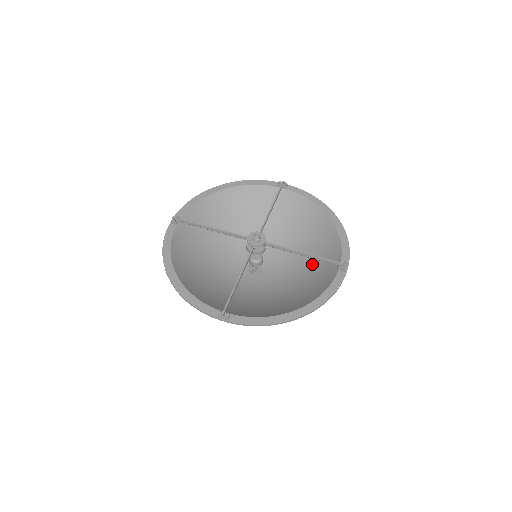
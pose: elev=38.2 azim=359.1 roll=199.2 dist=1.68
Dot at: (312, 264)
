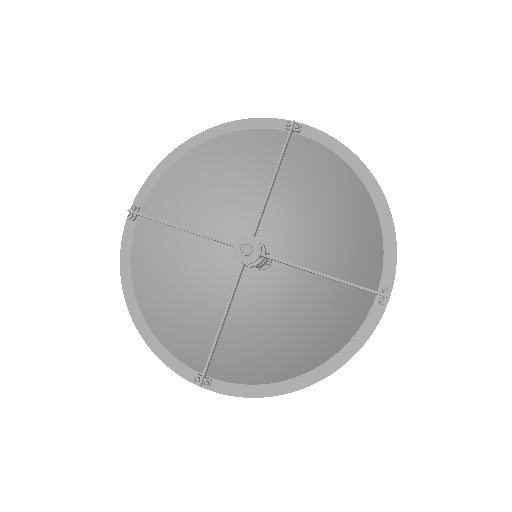
Dot at: (340, 267)
